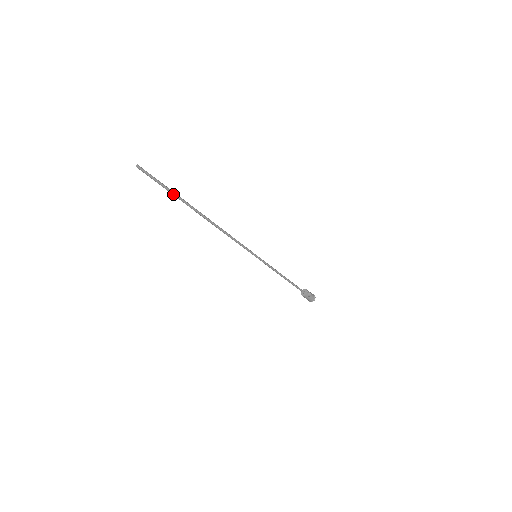
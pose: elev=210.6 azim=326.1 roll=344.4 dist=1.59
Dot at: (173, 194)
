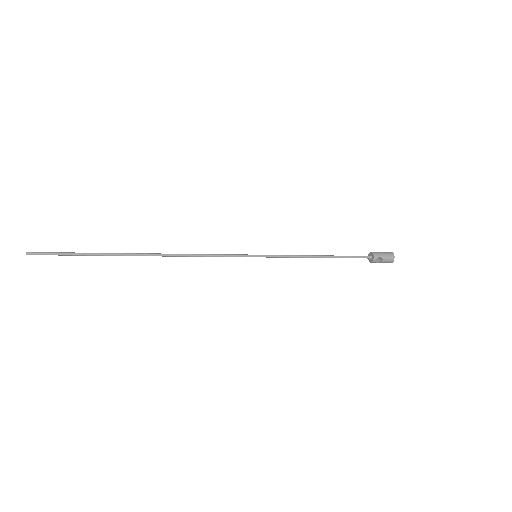
Dot at: (90, 255)
